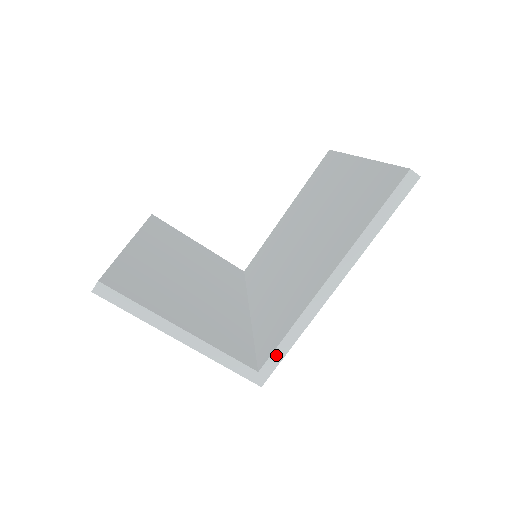
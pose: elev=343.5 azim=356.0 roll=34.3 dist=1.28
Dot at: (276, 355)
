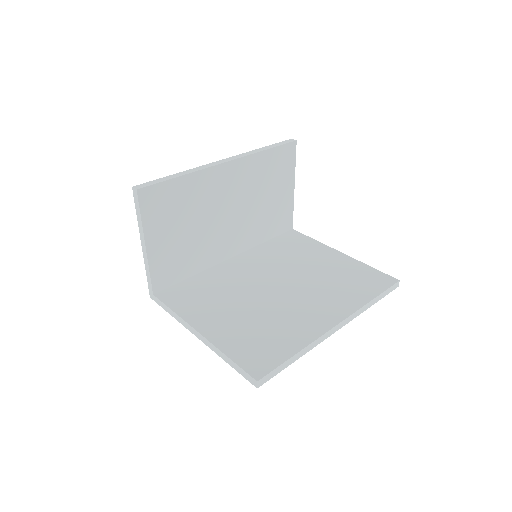
Dot at: (162, 304)
